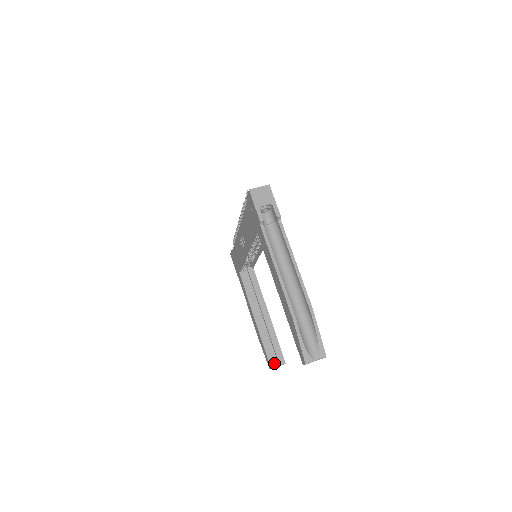
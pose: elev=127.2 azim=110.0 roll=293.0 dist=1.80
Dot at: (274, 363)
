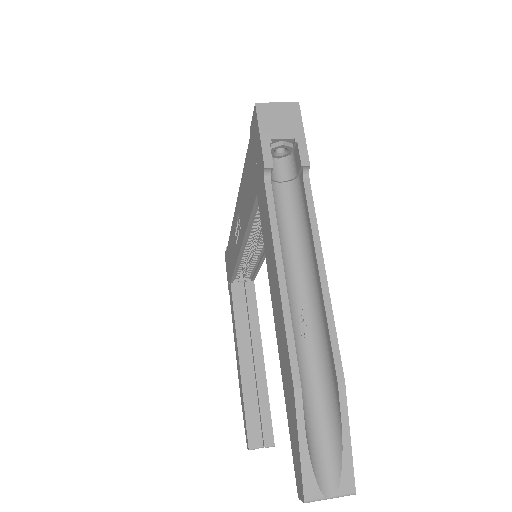
Dot at: (256, 441)
